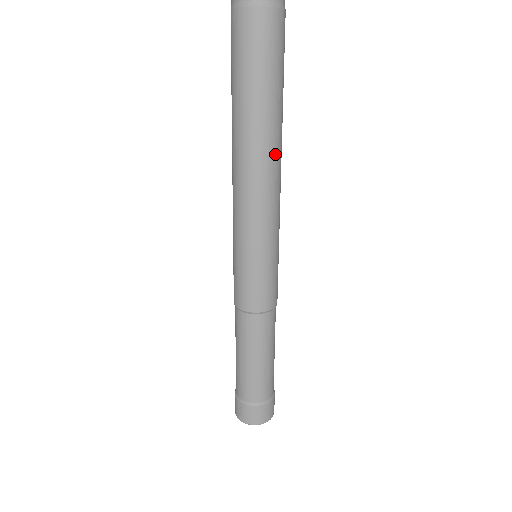
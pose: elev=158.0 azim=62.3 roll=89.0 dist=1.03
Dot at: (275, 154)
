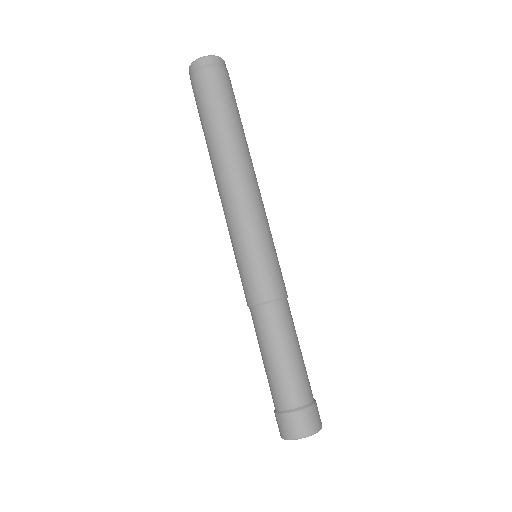
Dot at: (244, 161)
